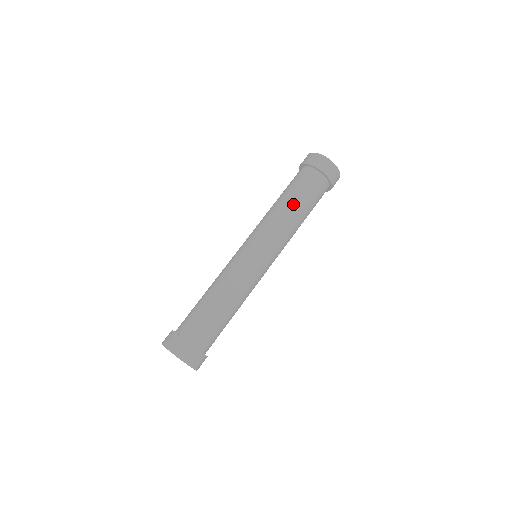
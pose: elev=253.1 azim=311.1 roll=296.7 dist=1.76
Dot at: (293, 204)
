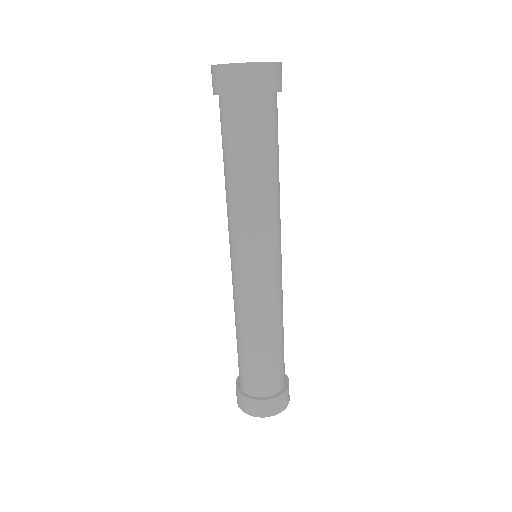
Dot at: (242, 174)
